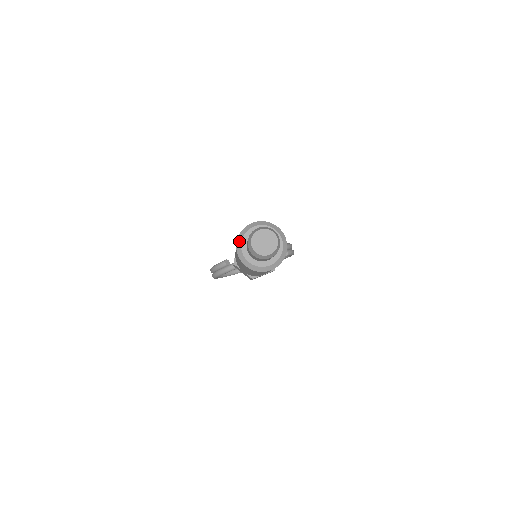
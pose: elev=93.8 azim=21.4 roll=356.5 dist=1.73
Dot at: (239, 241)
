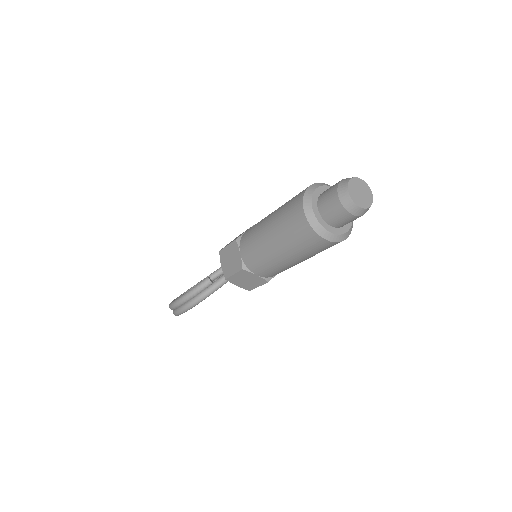
Dot at: (308, 209)
